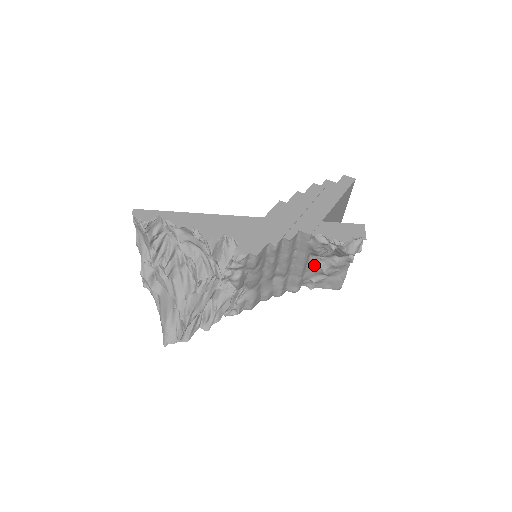
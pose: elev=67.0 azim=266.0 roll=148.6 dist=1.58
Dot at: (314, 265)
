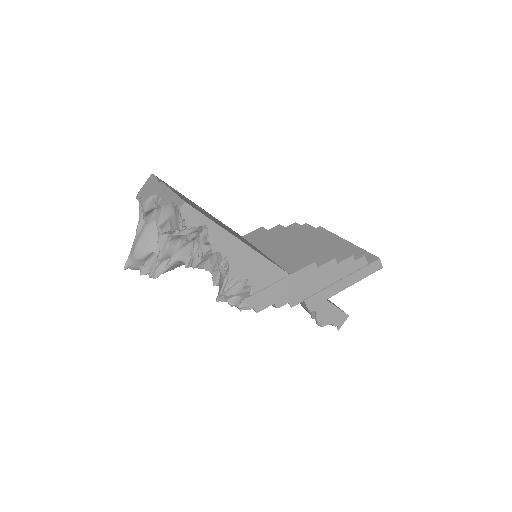
Dot at: occluded
